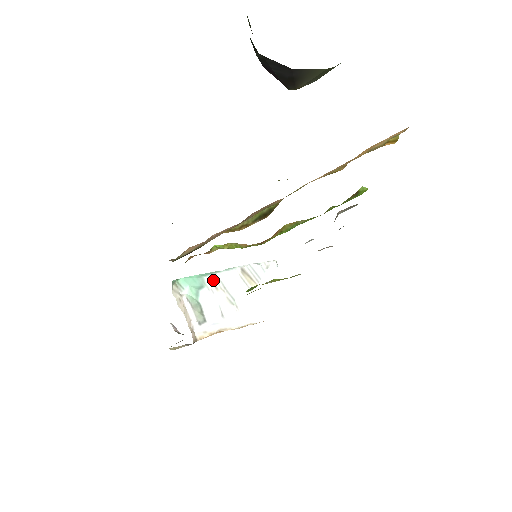
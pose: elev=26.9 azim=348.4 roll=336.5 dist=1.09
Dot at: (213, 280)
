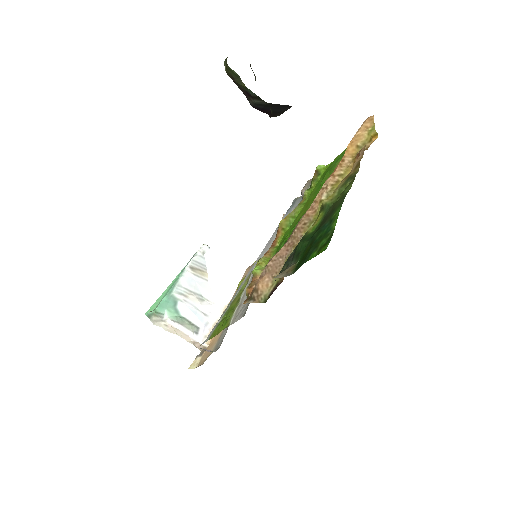
Dot at: (179, 291)
